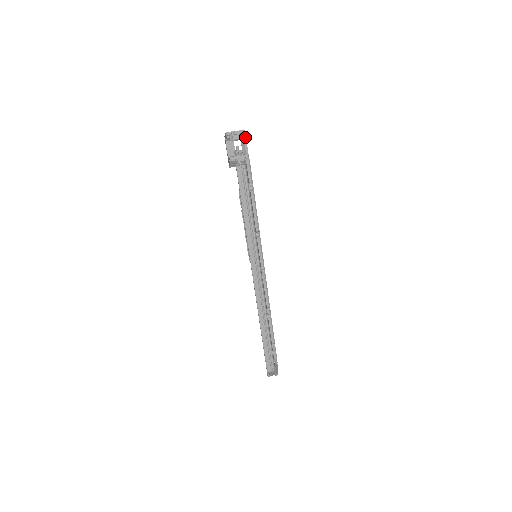
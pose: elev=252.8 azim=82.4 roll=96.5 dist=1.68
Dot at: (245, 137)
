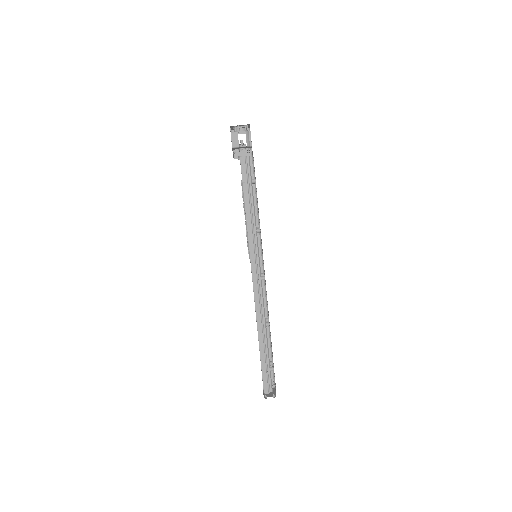
Dot at: (250, 131)
